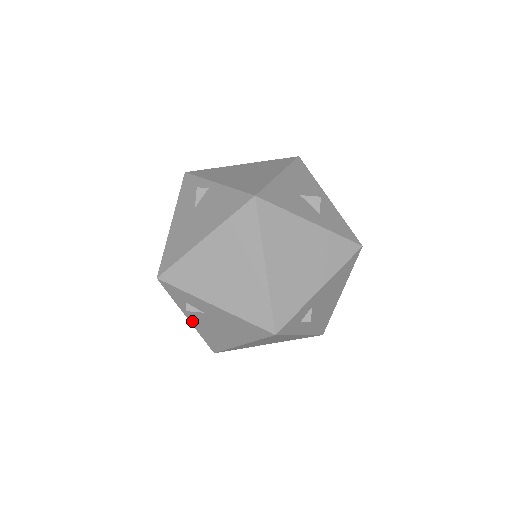
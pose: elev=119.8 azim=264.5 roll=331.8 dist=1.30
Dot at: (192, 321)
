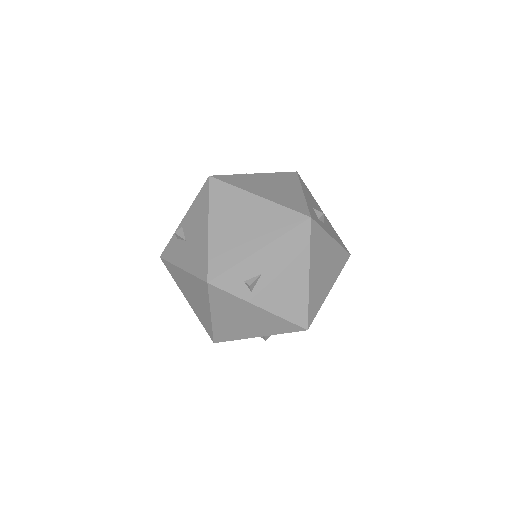
Dot at: (264, 305)
